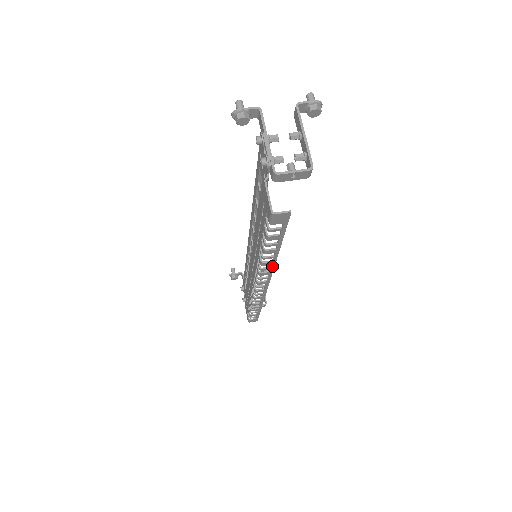
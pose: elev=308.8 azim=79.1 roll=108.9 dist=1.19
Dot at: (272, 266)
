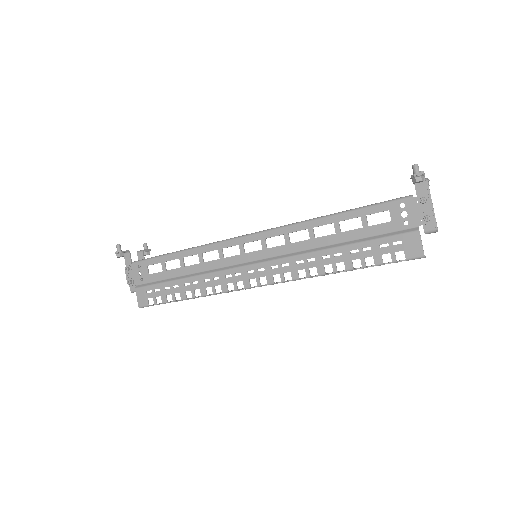
Dot at: (317, 276)
